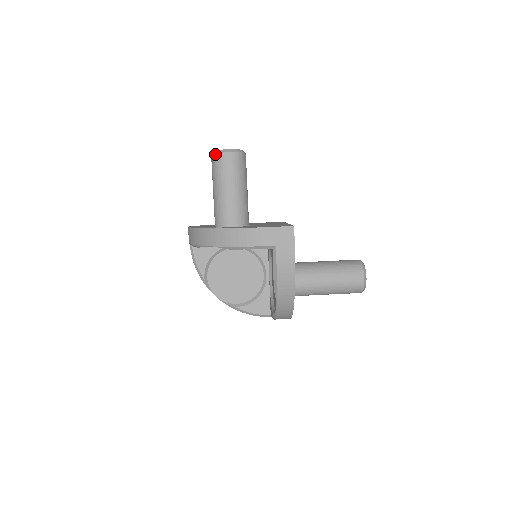
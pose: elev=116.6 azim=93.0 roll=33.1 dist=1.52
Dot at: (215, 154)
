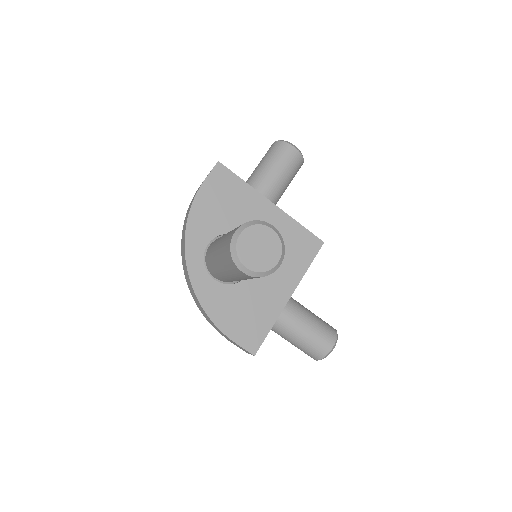
Dot at: (230, 253)
